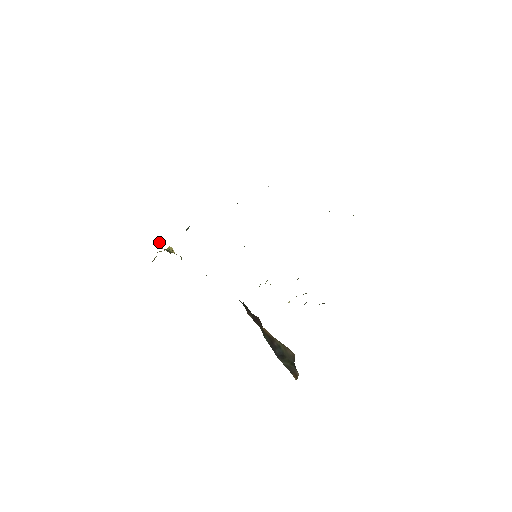
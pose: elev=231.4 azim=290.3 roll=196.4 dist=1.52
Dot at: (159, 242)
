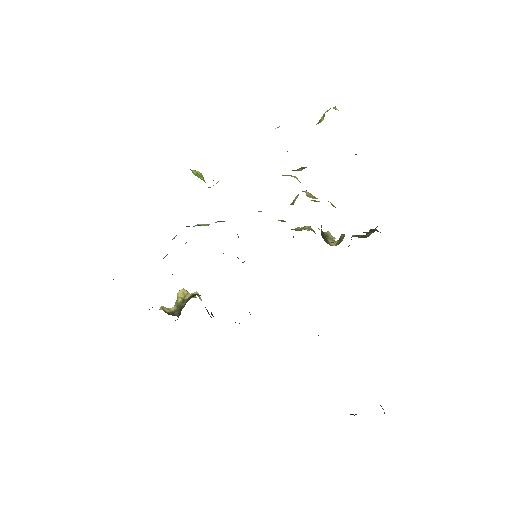
Dot at: (165, 307)
